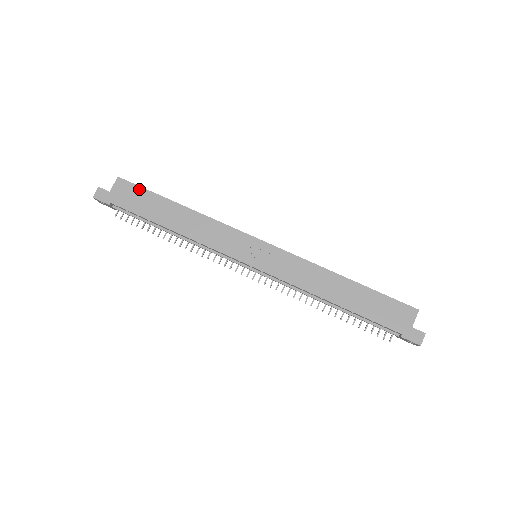
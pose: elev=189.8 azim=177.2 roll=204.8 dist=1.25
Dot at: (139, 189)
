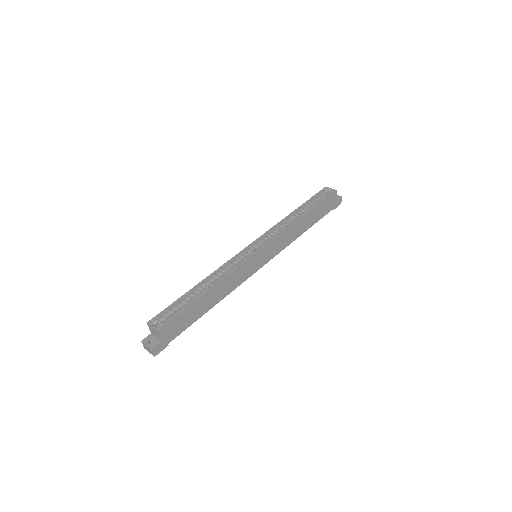
Dot at: (177, 318)
